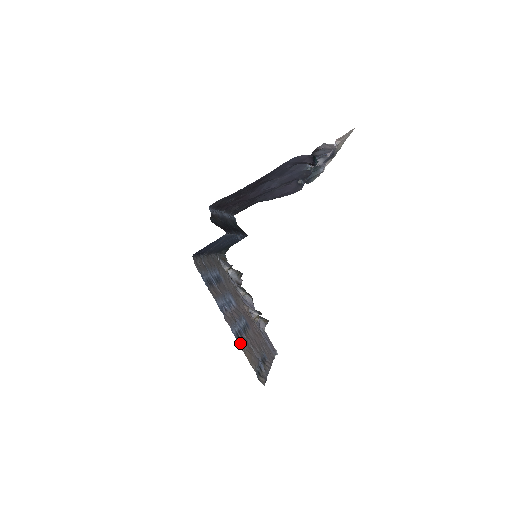
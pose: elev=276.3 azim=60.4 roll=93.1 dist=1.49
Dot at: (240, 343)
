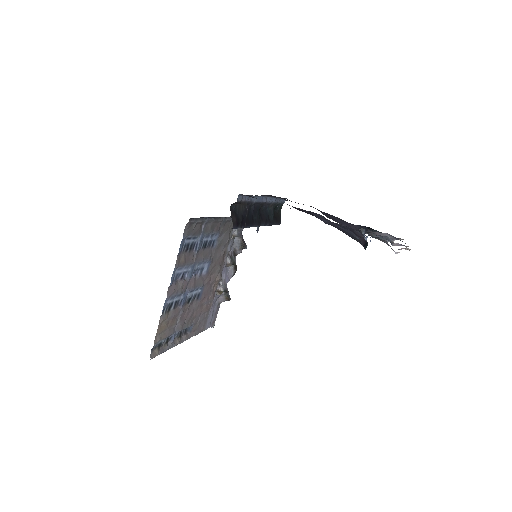
Dot at: (165, 314)
